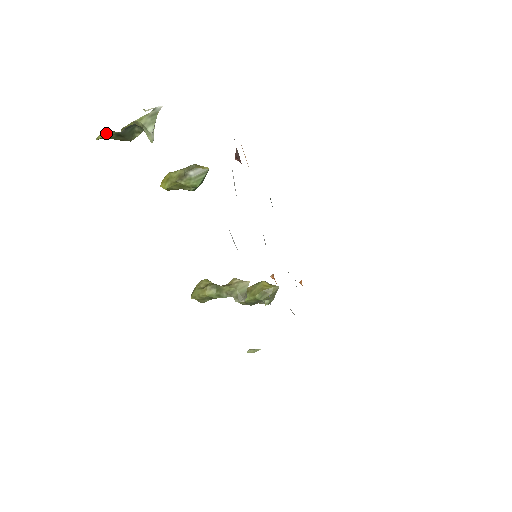
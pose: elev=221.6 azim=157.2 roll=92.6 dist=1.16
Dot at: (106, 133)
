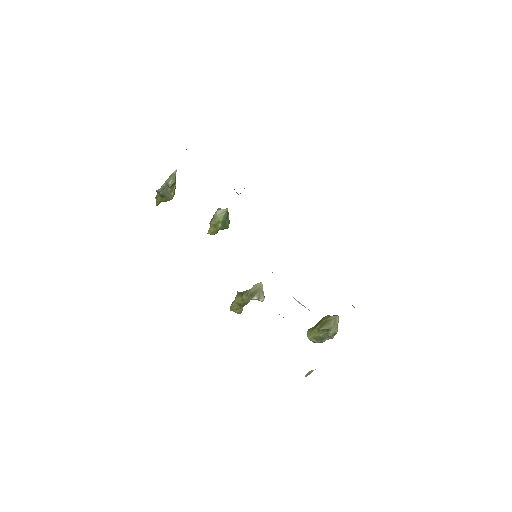
Dot at: (156, 197)
